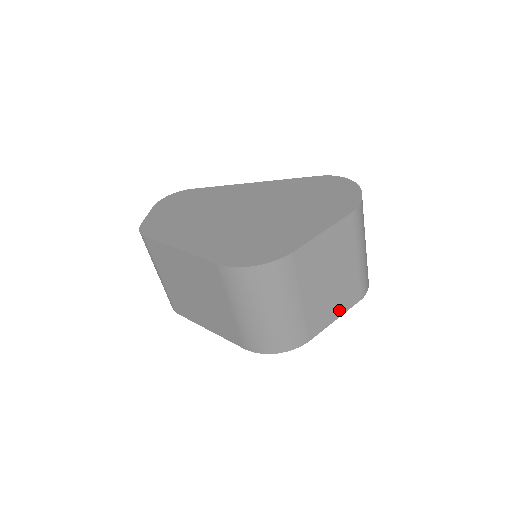
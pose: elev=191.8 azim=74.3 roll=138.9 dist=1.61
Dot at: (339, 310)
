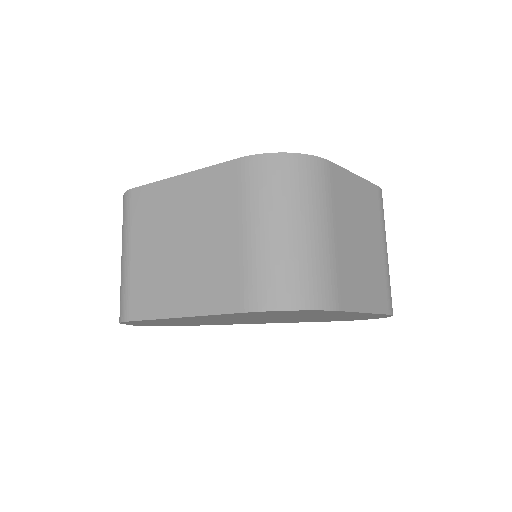
Dot at: (369, 301)
